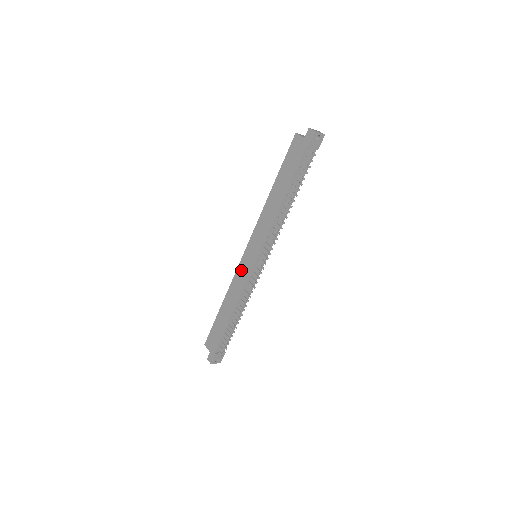
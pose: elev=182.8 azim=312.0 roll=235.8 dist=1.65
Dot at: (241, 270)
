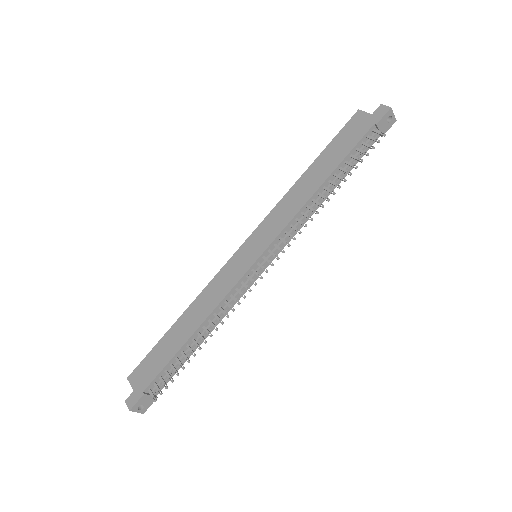
Dot at: (228, 271)
